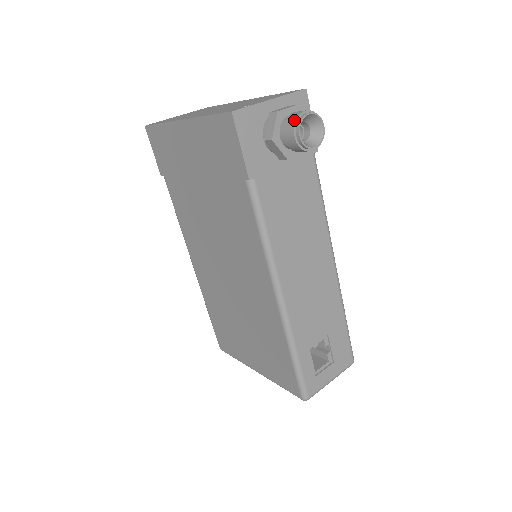
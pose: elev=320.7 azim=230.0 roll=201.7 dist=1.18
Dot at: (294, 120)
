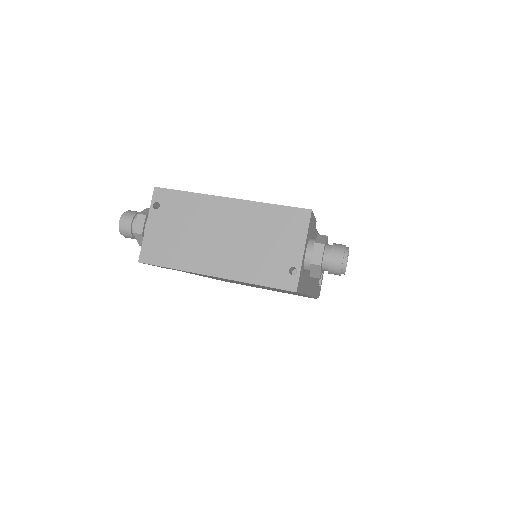
Dot at: (339, 270)
